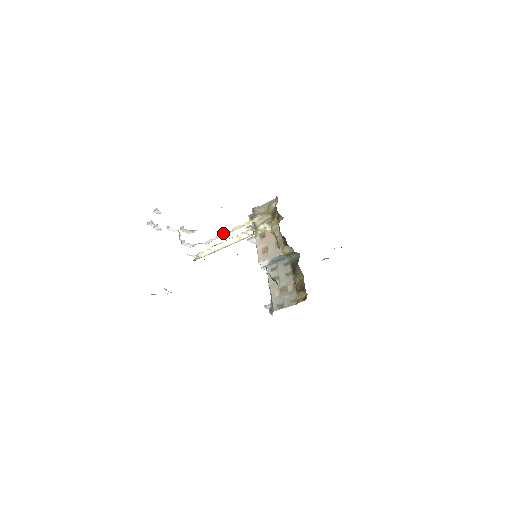
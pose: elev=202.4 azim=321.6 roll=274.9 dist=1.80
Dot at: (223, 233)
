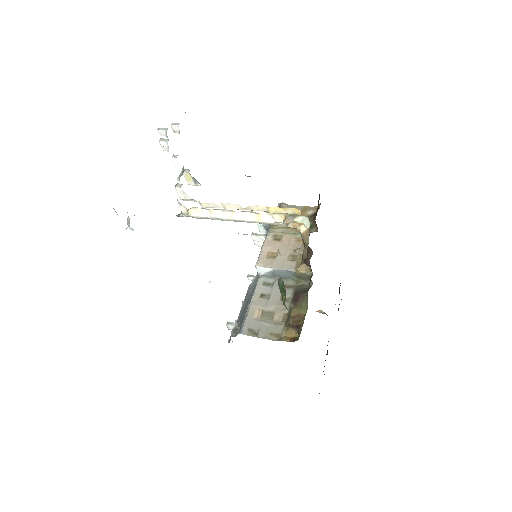
Dot at: (236, 204)
